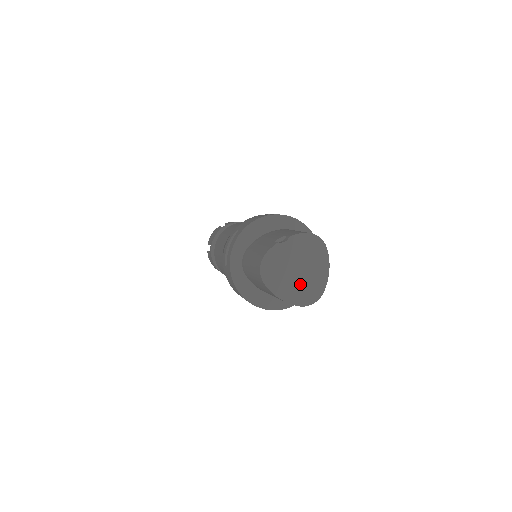
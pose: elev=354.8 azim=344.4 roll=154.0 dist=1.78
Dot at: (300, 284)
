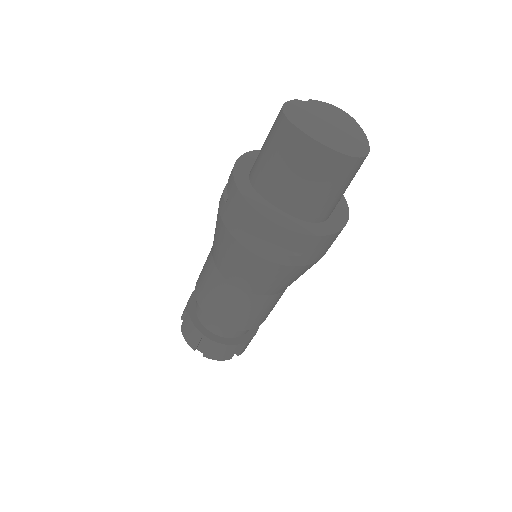
Dot at: (337, 137)
